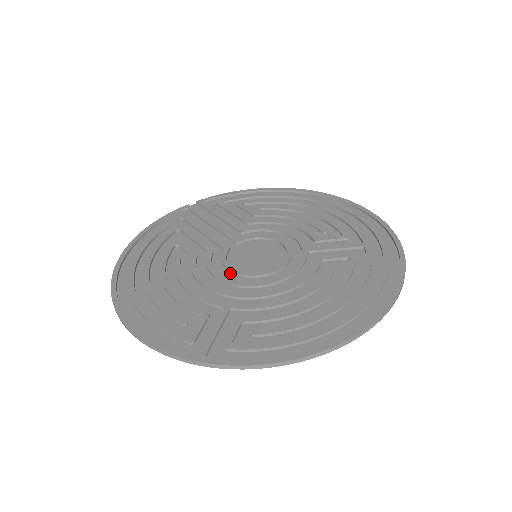
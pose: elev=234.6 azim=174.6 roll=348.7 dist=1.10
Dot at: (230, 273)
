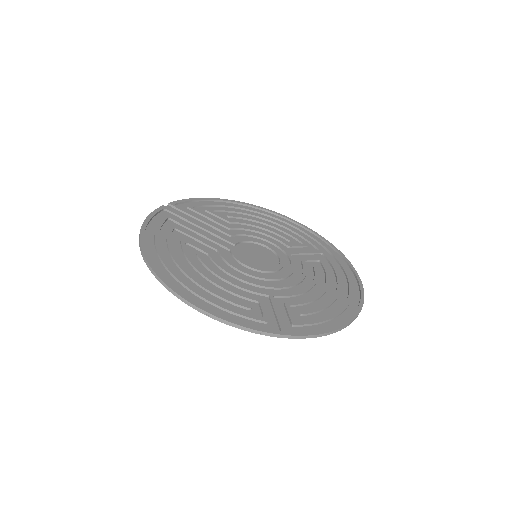
Dot at: (248, 269)
